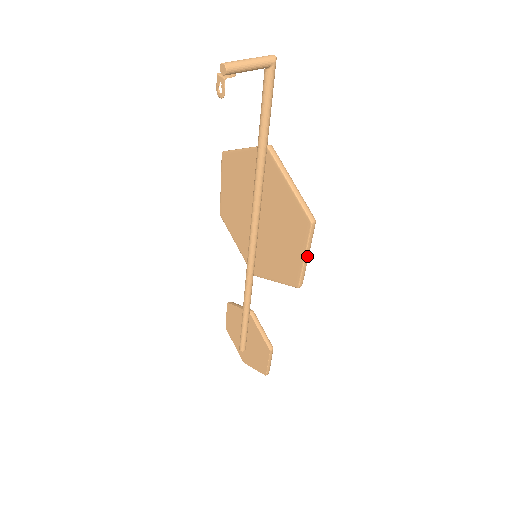
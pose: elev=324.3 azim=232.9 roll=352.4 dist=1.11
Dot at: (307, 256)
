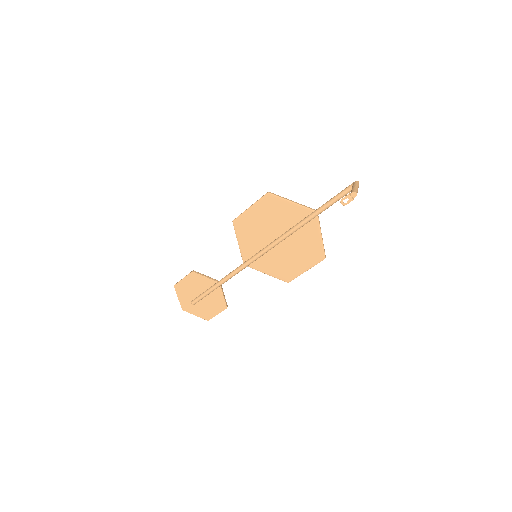
Dot at: (307, 270)
